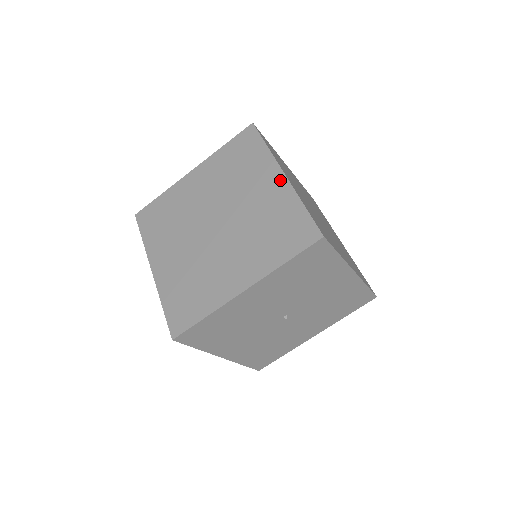
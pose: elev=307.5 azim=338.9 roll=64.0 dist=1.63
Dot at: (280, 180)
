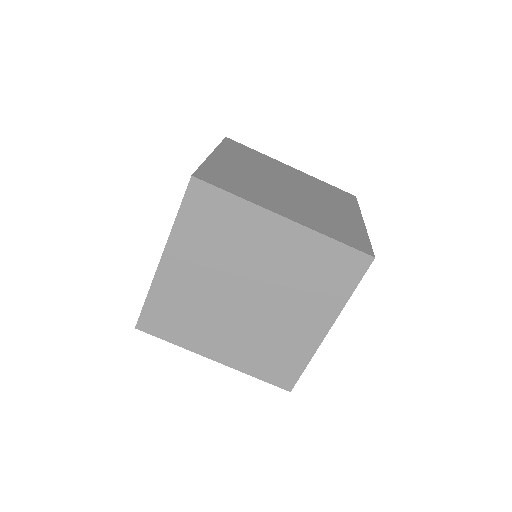
Dot at: (286, 226)
